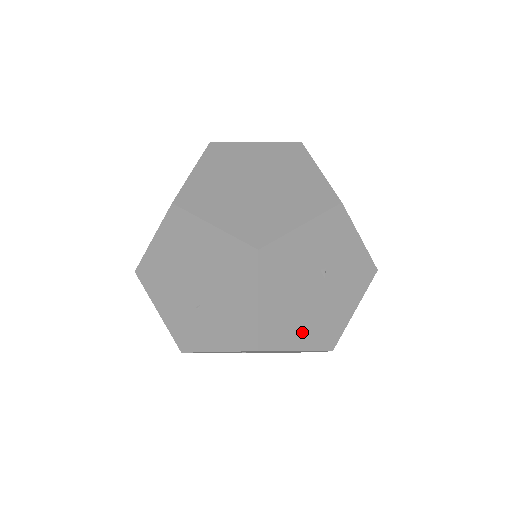
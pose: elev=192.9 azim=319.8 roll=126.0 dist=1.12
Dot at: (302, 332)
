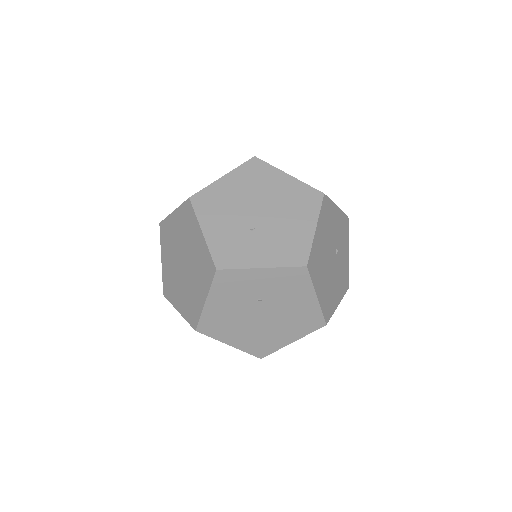
Dot at: (321, 284)
